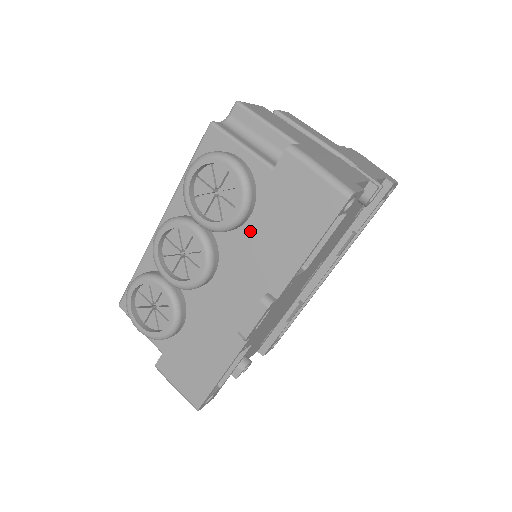
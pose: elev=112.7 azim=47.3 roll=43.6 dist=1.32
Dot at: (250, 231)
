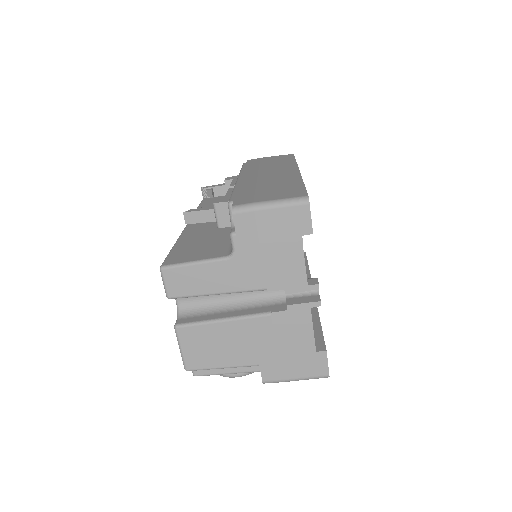
Dot at: occluded
